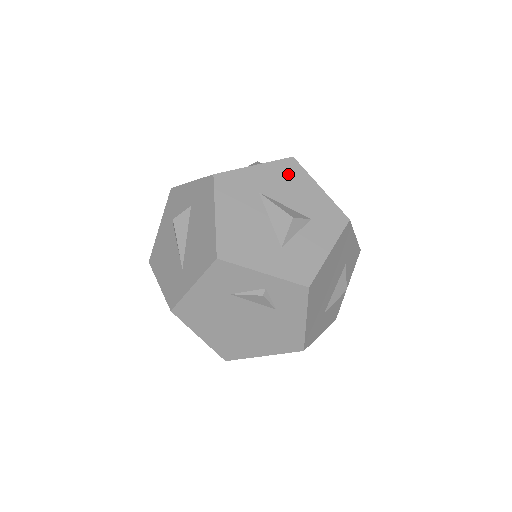
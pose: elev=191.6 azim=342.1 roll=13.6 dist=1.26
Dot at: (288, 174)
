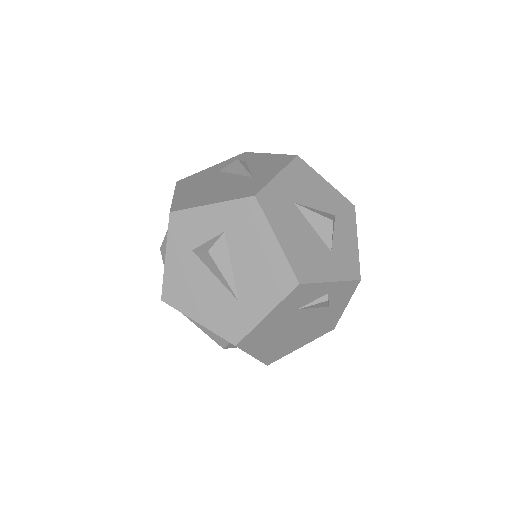
Dot at: (303, 175)
